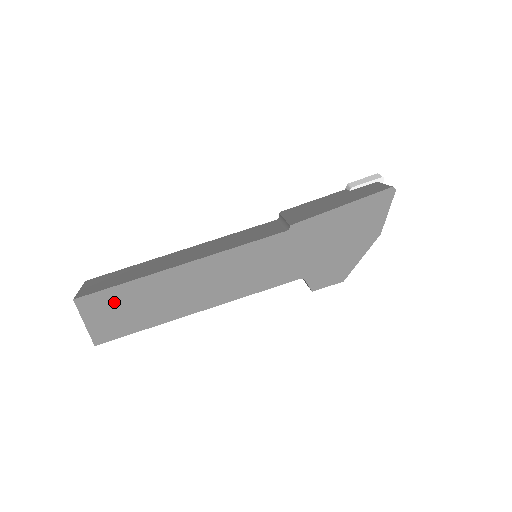
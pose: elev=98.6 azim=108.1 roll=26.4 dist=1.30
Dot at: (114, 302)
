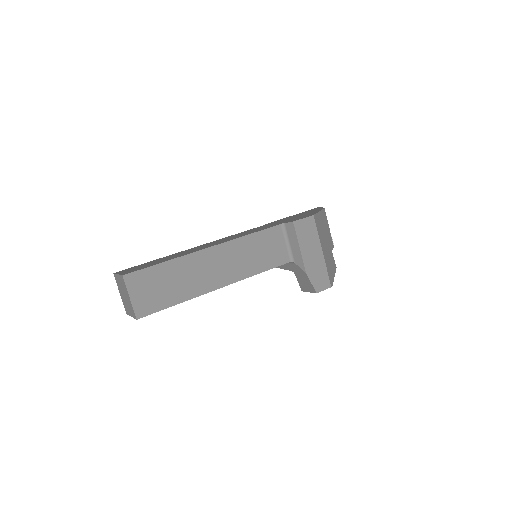
Dot at: occluded
